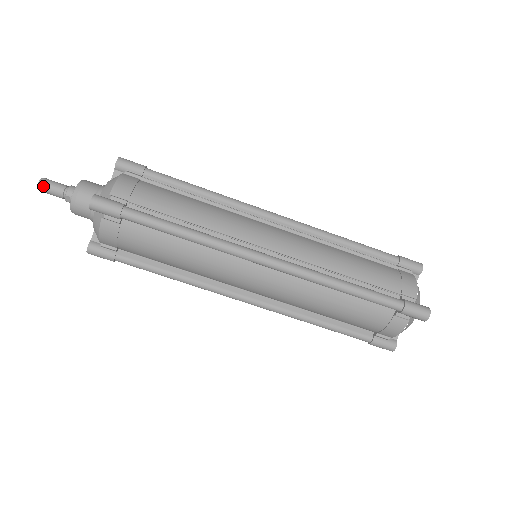
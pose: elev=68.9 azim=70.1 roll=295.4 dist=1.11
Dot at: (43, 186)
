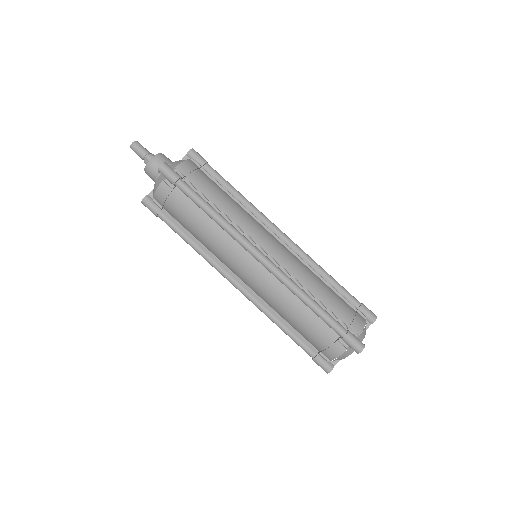
Dot at: (134, 146)
